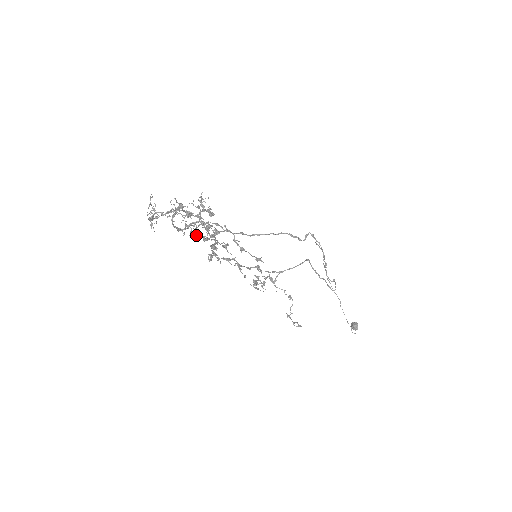
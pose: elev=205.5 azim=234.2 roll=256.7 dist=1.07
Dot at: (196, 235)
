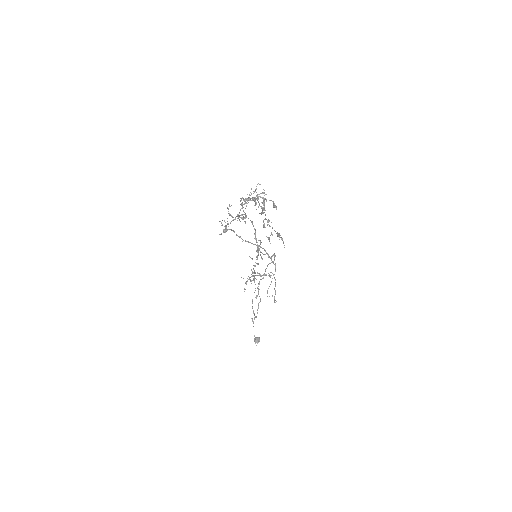
Dot at: occluded
